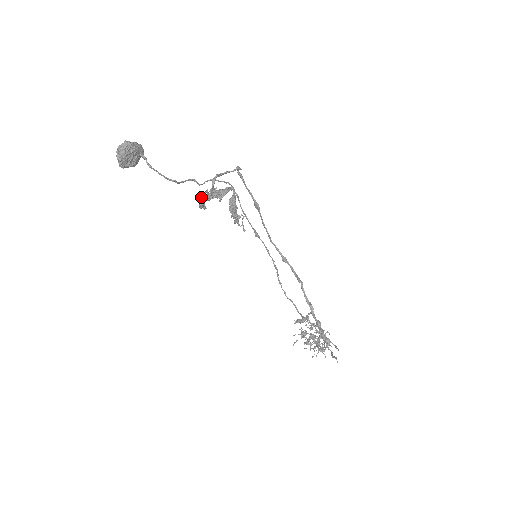
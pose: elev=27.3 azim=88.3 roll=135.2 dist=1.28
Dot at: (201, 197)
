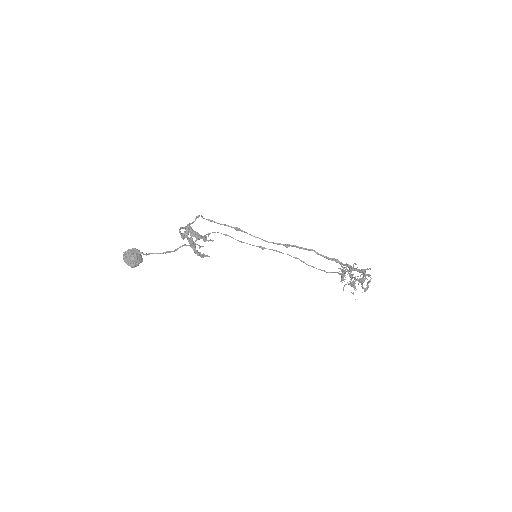
Dot at: (193, 250)
